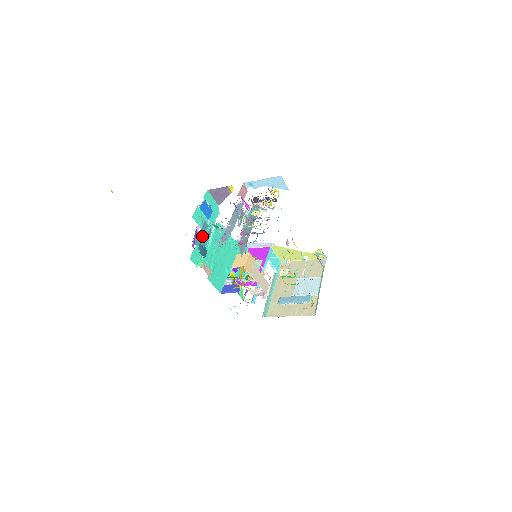
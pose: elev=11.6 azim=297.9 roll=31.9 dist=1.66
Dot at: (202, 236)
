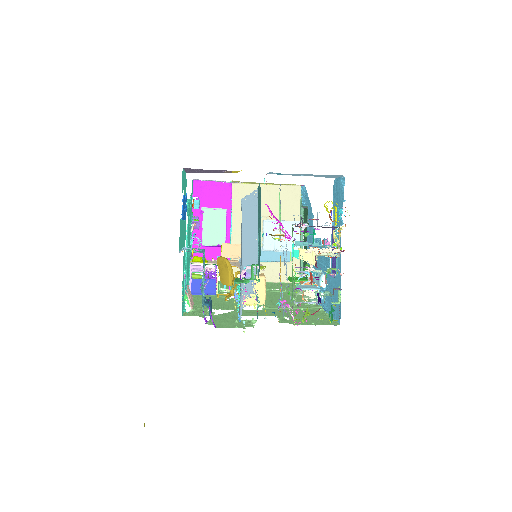
Dot at: (183, 257)
